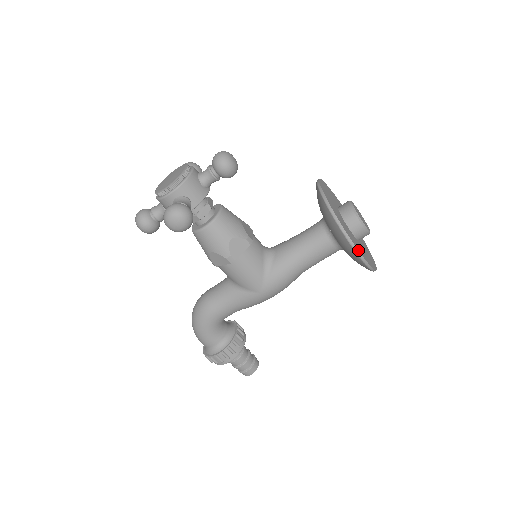
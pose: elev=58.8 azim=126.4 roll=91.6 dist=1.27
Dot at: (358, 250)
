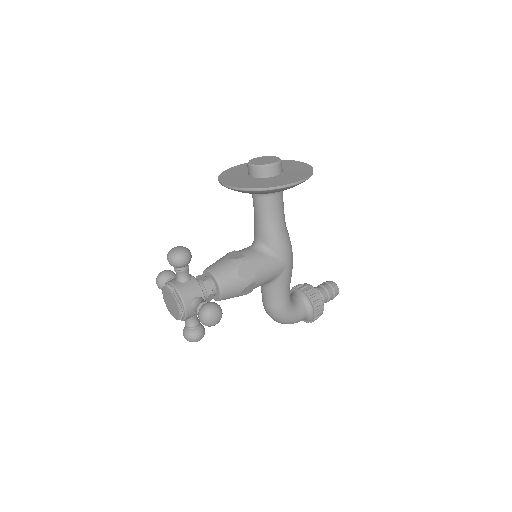
Dot at: (295, 182)
